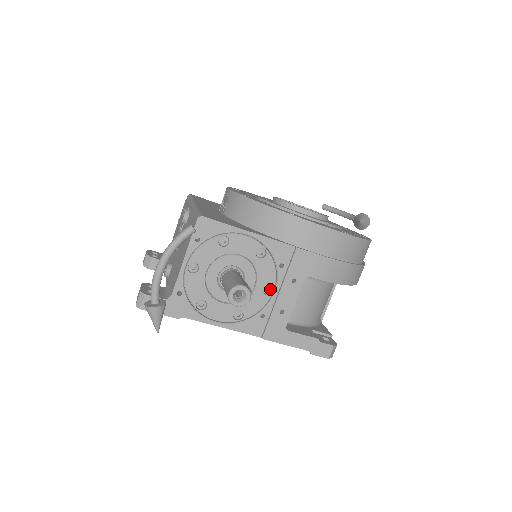
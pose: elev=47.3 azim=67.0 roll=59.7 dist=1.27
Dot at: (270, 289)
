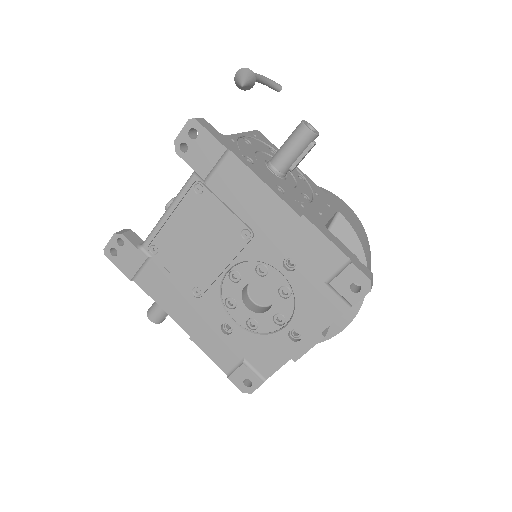
Dot at: (307, 199)
